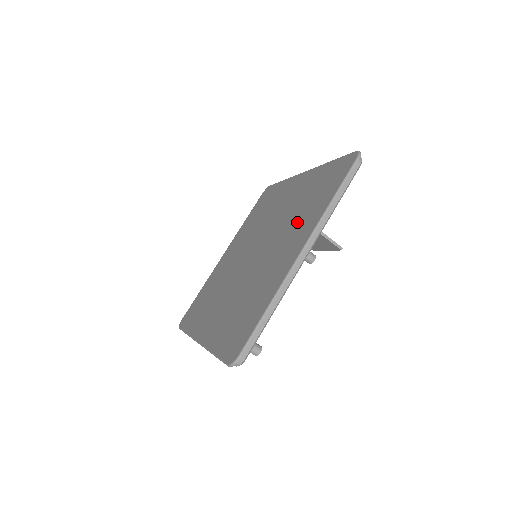
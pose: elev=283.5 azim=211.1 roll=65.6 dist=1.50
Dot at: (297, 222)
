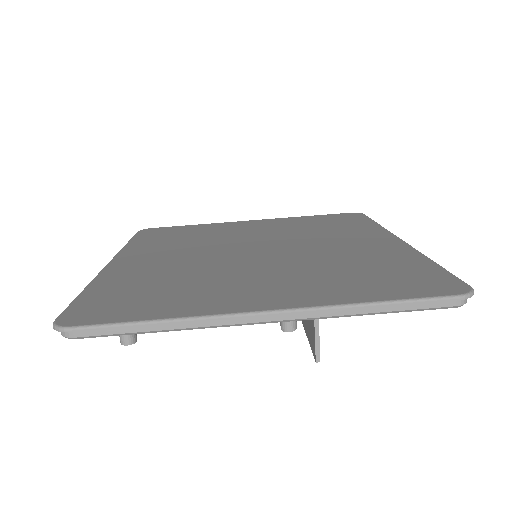
Dot at: (318, 276)
